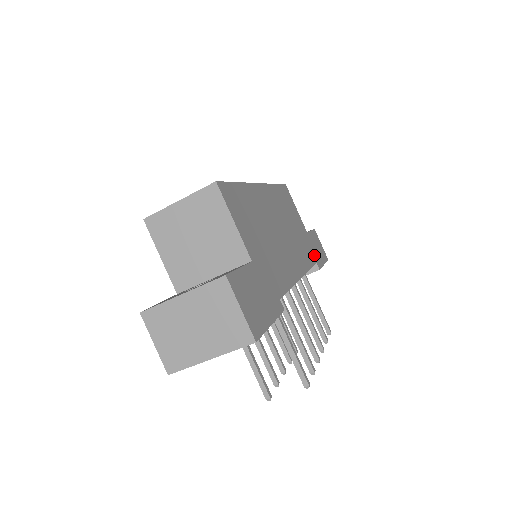
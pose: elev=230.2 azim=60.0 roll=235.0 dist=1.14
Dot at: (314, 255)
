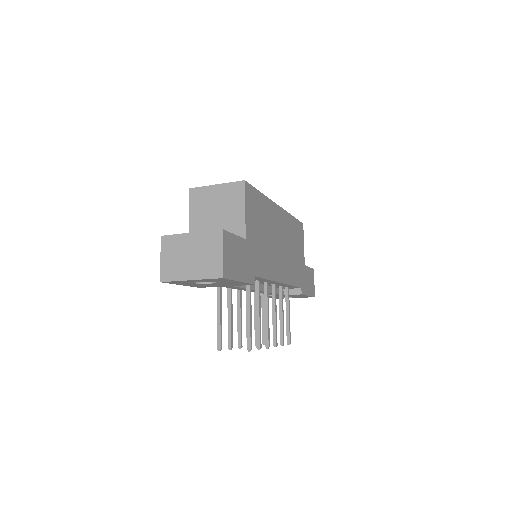
Dot at: (302, 282)
